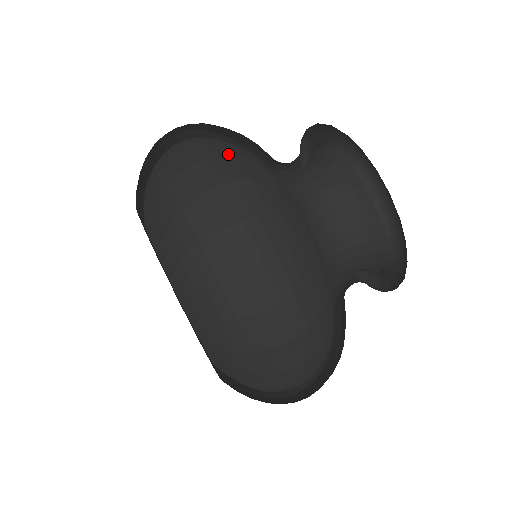
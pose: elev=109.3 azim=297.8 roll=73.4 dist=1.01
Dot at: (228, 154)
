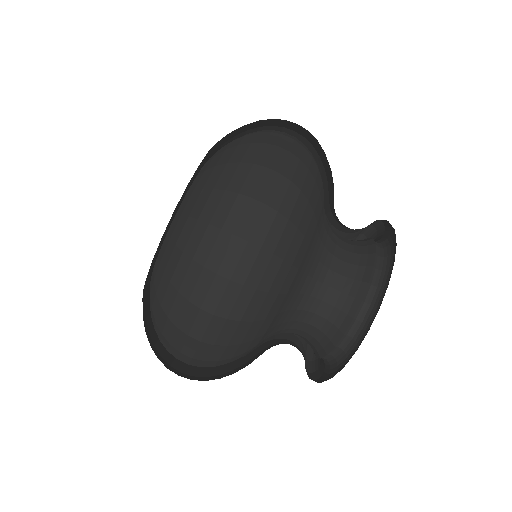
Dot at: (310, 154)
